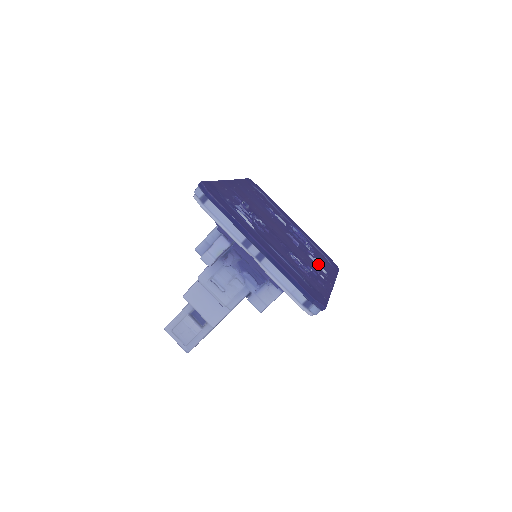
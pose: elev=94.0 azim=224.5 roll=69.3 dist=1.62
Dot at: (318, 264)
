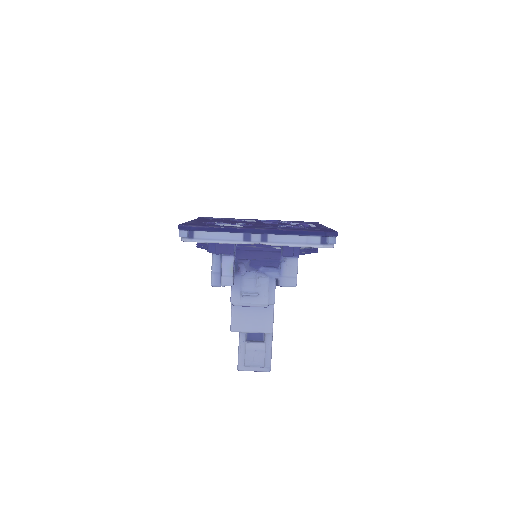
Dot at: (302, 224)
